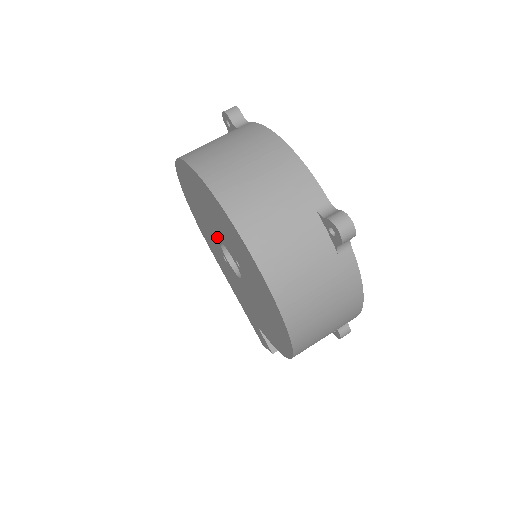
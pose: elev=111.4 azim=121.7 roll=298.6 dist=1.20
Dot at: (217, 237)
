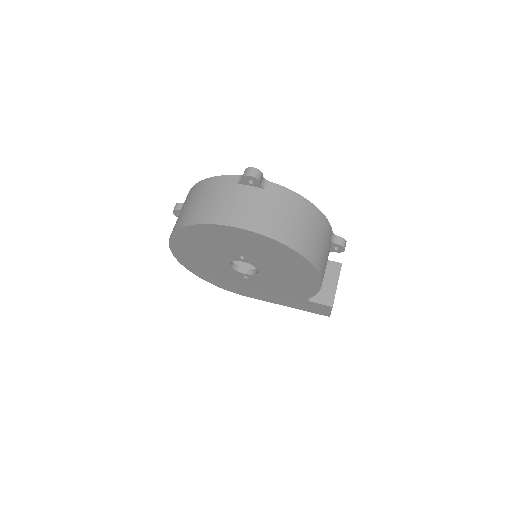
Dot at: (226, 265)
